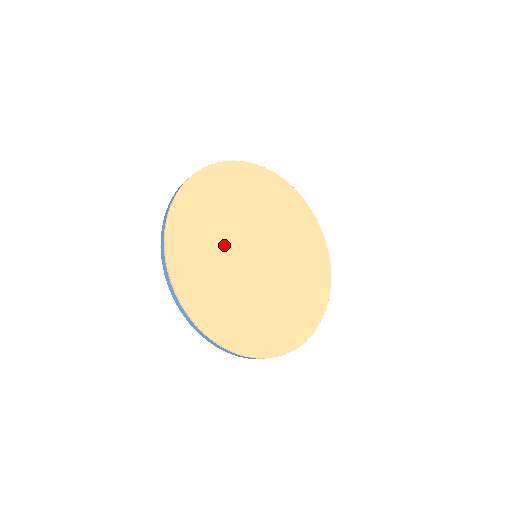
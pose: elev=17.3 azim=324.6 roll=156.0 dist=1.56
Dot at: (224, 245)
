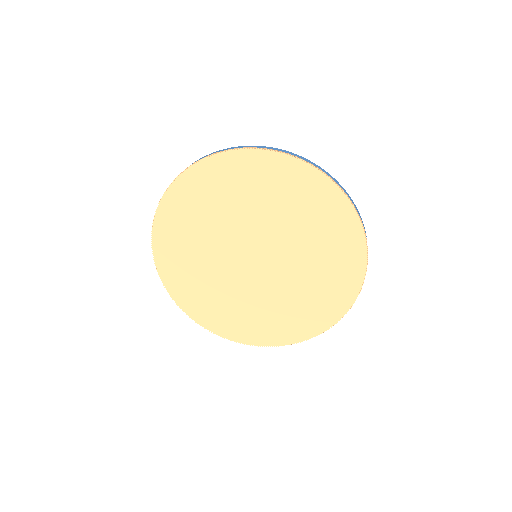
Dot at: (213, 257)
